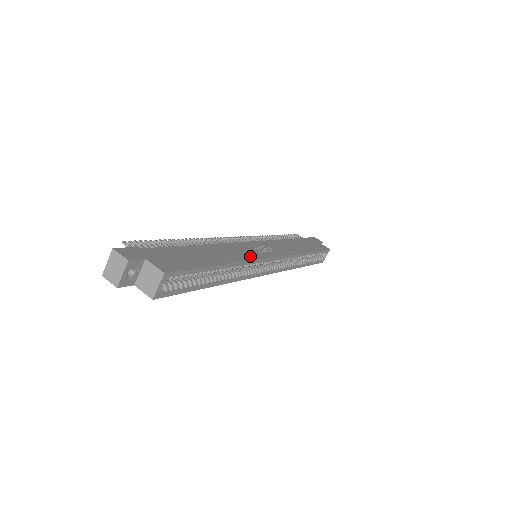
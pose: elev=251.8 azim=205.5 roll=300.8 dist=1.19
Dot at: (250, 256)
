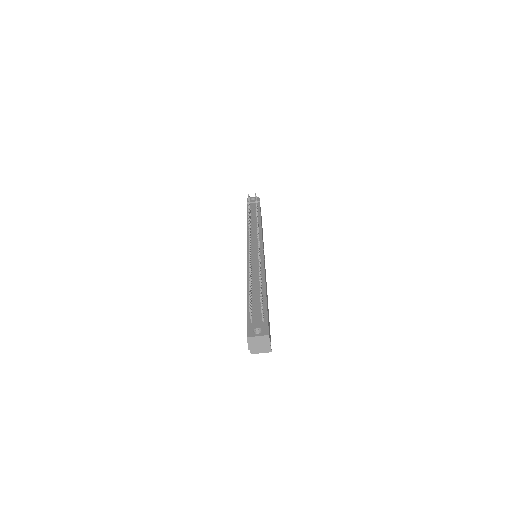
Dot at: occluded
